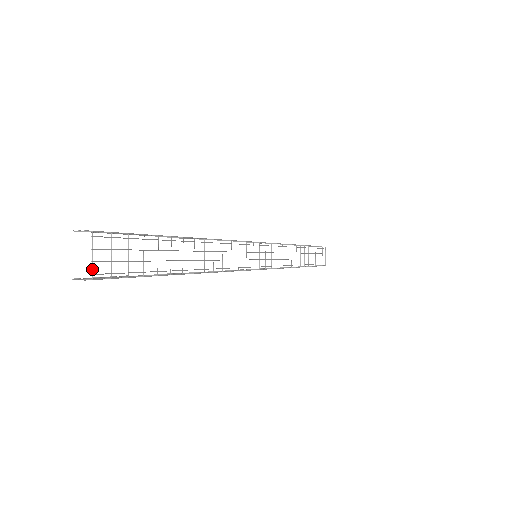
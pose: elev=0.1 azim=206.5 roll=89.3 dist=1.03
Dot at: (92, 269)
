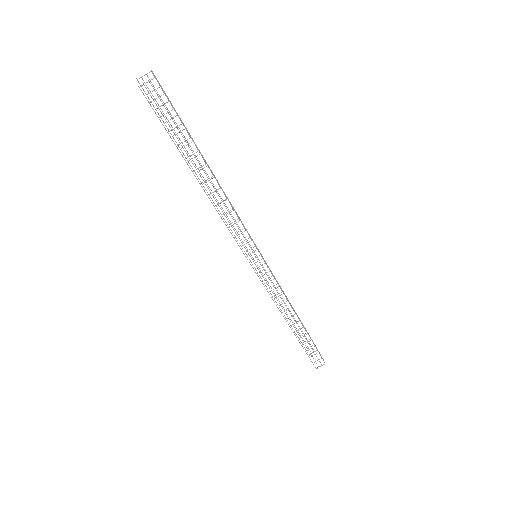
Dot at: (154, 76)
